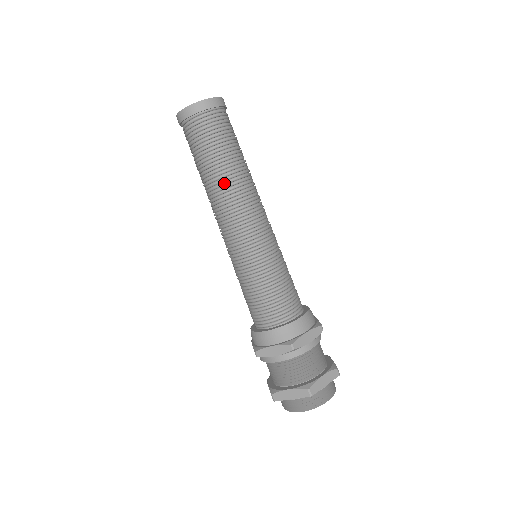
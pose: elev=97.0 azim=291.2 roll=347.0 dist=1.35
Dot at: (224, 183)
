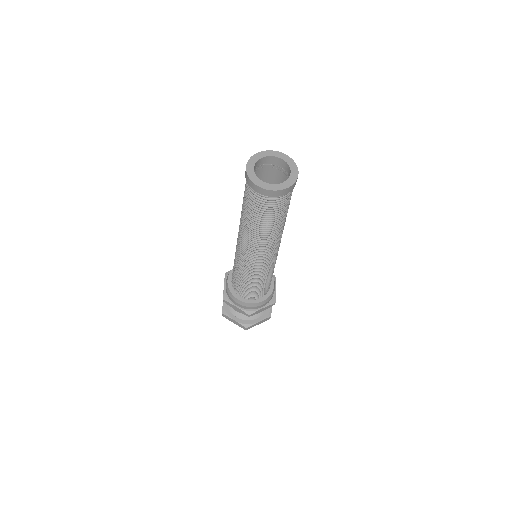
Dot at: (258, 237)
